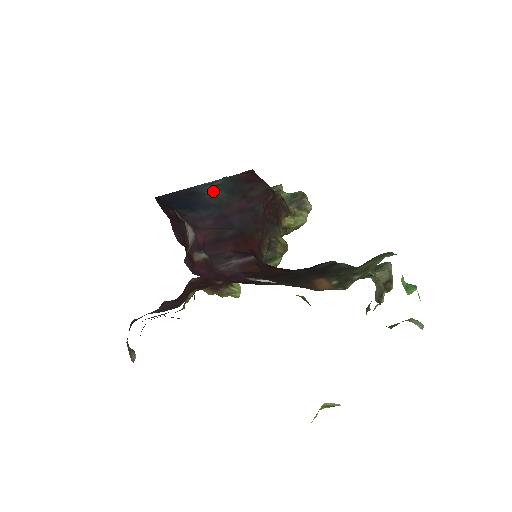
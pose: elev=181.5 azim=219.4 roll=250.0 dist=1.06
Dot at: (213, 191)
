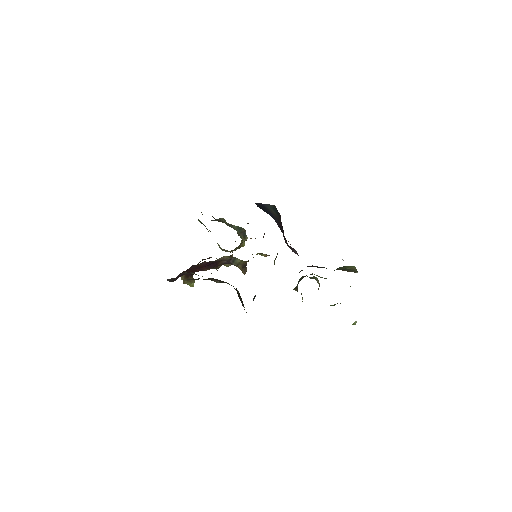
Dot at: (272, 210)
